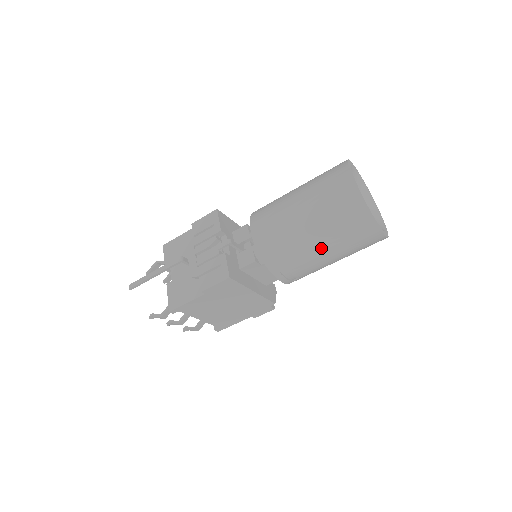
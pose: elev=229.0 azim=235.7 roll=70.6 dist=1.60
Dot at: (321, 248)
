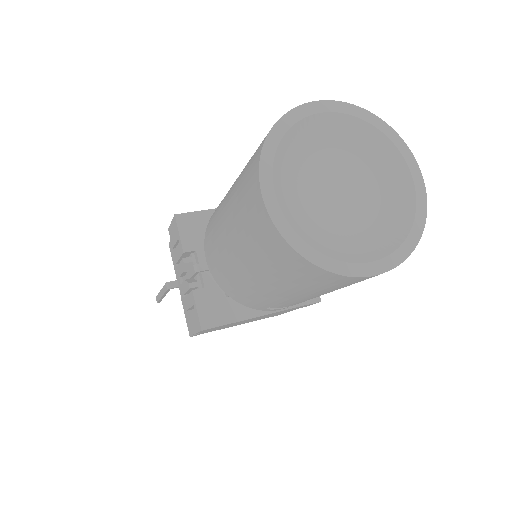
Dot at: (289, 295)
